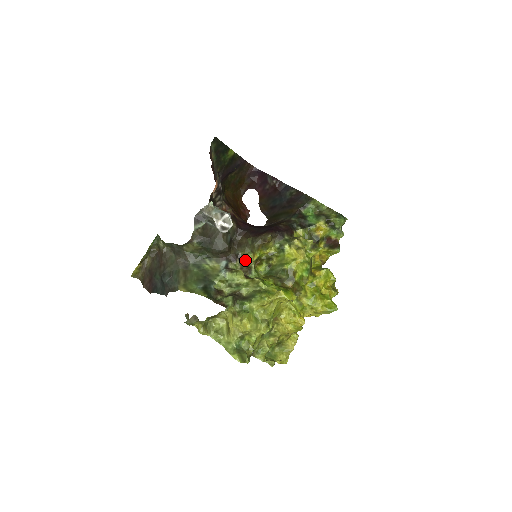
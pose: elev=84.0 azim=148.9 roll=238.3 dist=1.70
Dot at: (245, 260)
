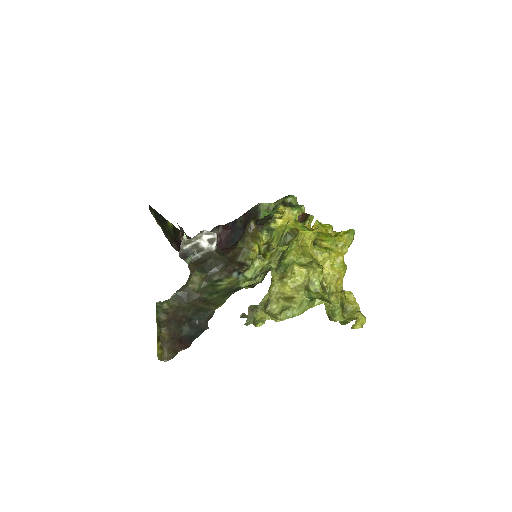
Dot at: (250, 262)
